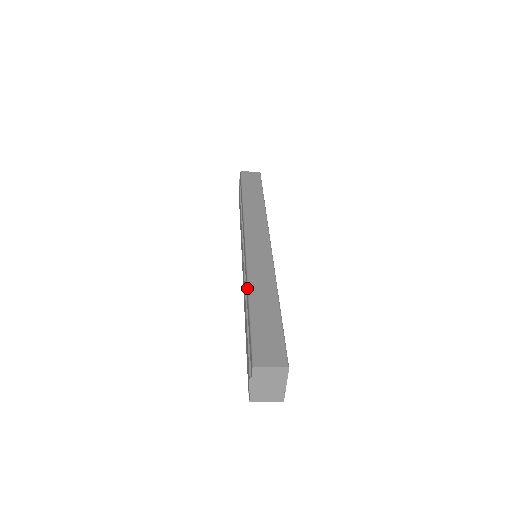
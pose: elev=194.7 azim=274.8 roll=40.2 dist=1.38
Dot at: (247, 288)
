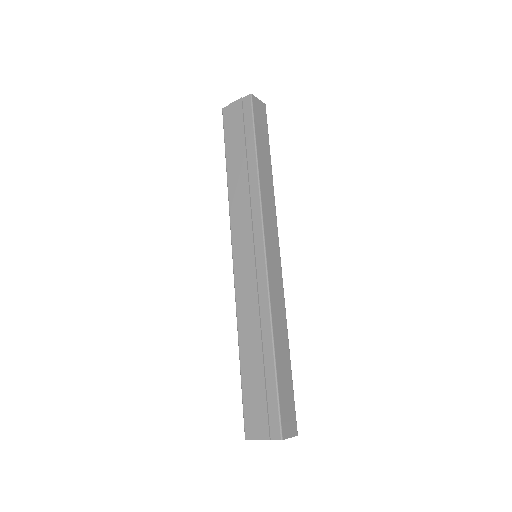
Dot at: (271, 332)
